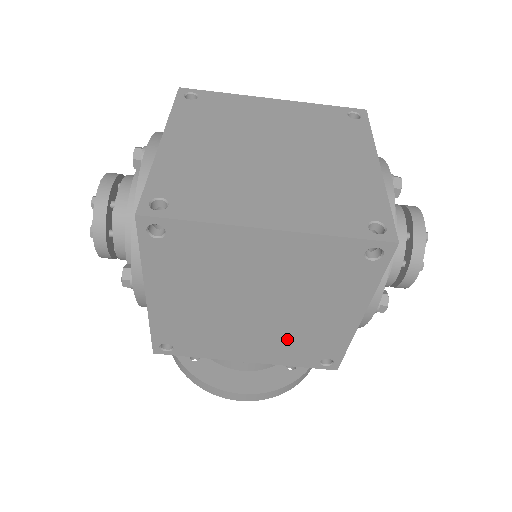
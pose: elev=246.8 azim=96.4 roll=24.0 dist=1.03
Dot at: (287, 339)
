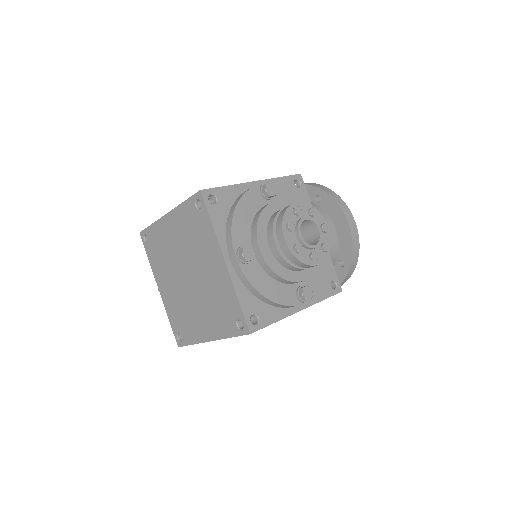
Dot at: occluded
